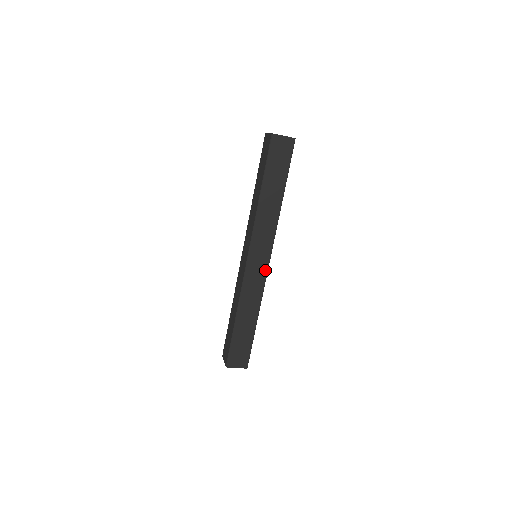
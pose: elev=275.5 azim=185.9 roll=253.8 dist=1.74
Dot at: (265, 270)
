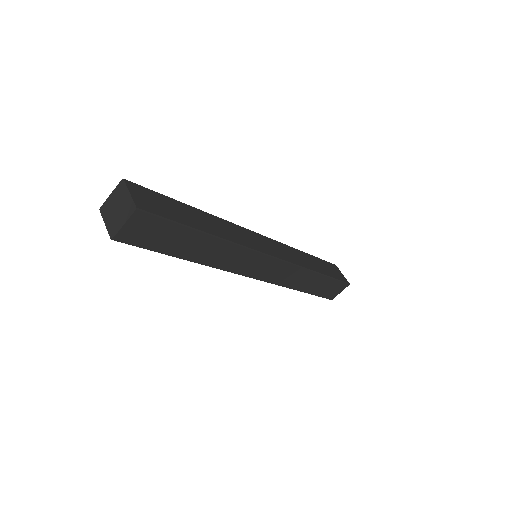
Dot at: (279, 263)
